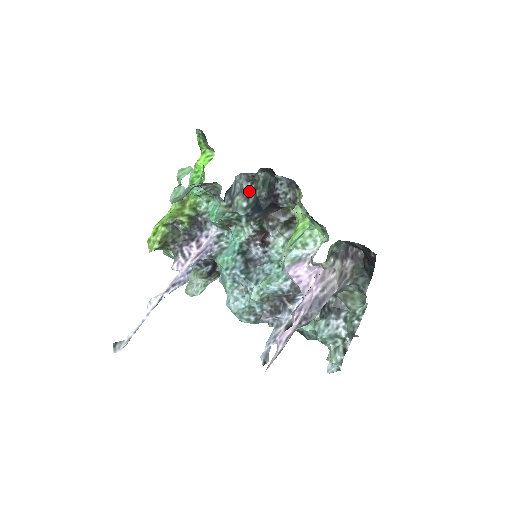
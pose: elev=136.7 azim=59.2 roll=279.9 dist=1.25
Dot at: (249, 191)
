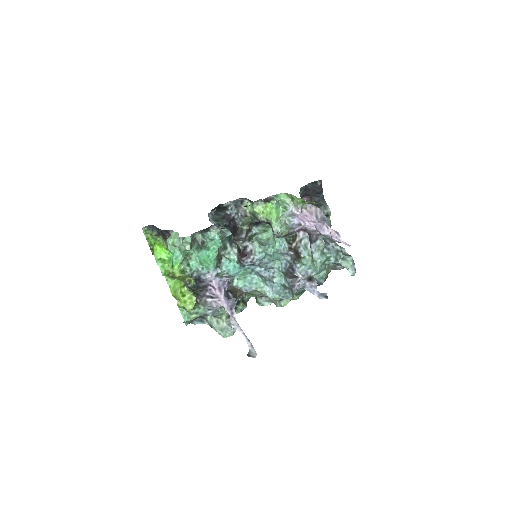
Dot at: occluded
